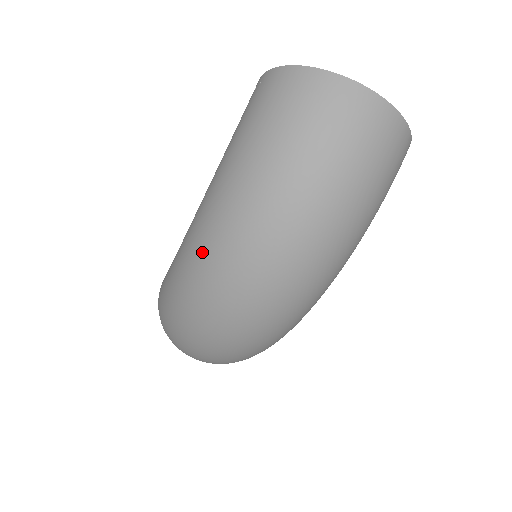
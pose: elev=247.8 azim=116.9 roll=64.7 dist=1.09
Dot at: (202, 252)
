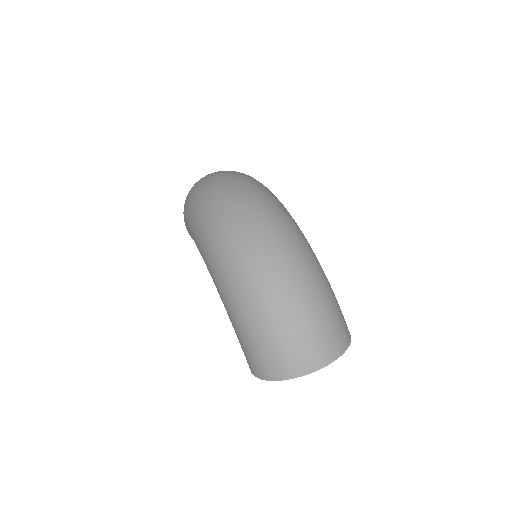
Dot at: (210, 234)
